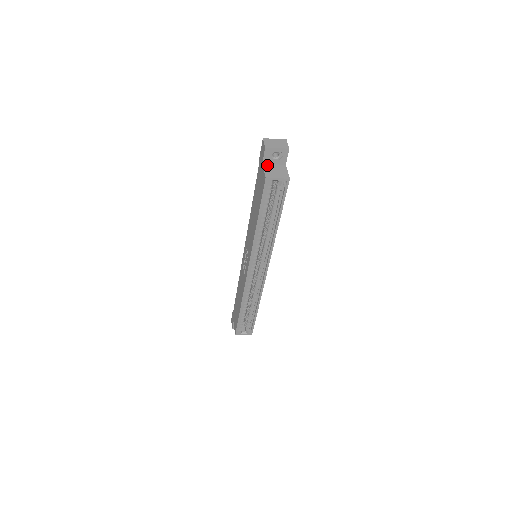
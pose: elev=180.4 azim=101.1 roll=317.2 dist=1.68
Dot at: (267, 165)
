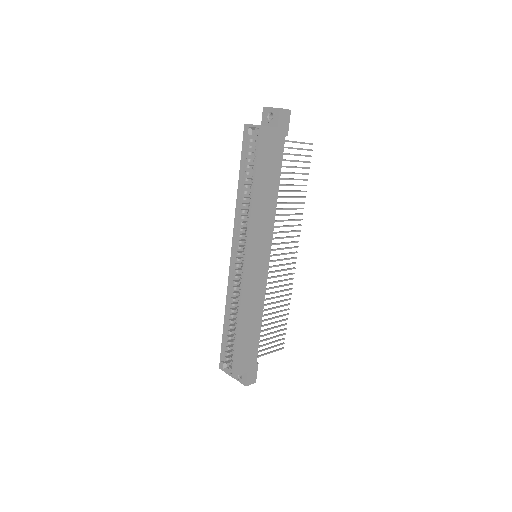
Dot at: occluded
